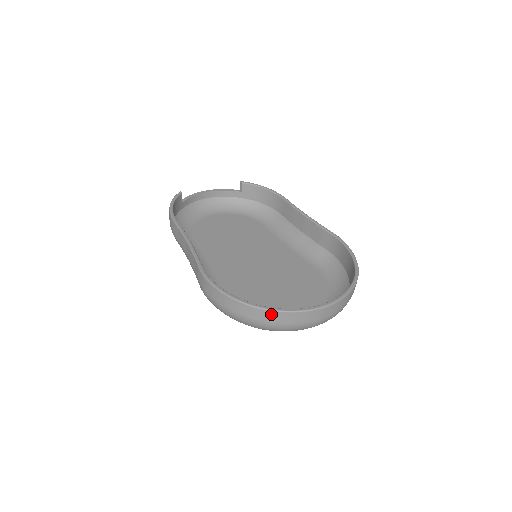
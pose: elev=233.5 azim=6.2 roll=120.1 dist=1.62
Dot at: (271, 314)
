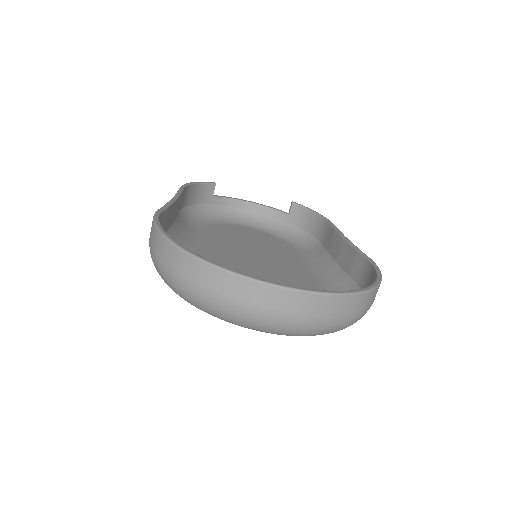
Dot at: (198, 266)
